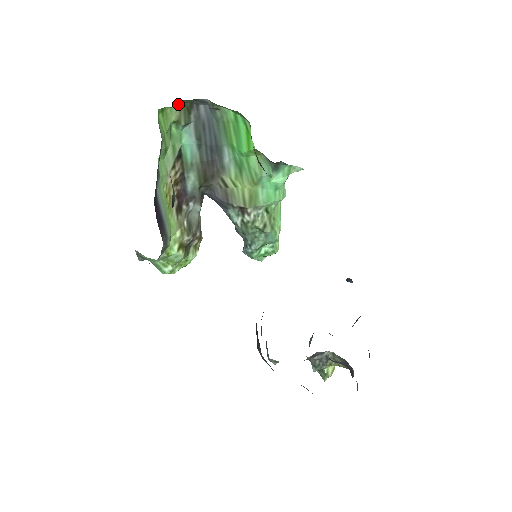
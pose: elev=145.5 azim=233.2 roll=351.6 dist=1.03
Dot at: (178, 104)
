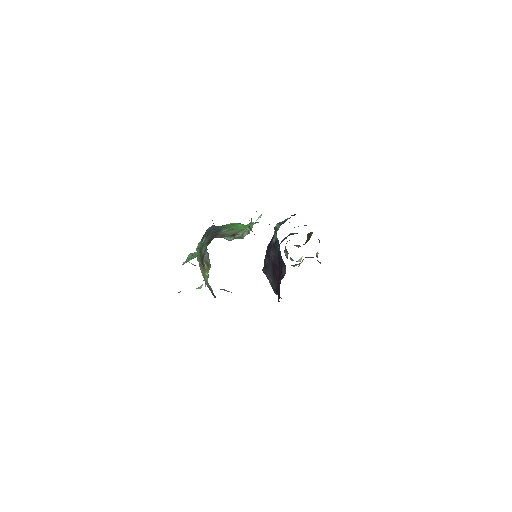
Dot at: (200, 242)
